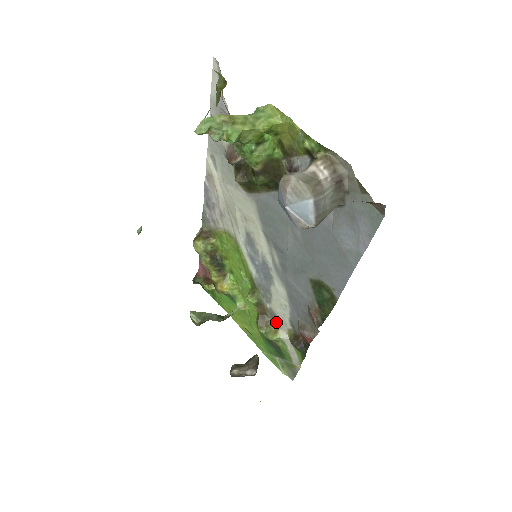
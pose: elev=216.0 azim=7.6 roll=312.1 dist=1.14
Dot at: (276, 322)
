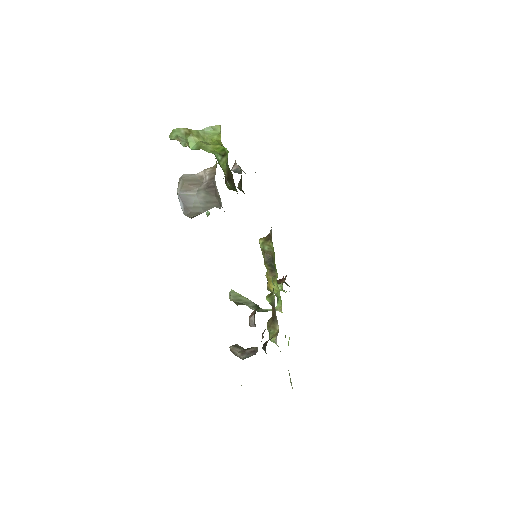
Dot at: (278, 327)
